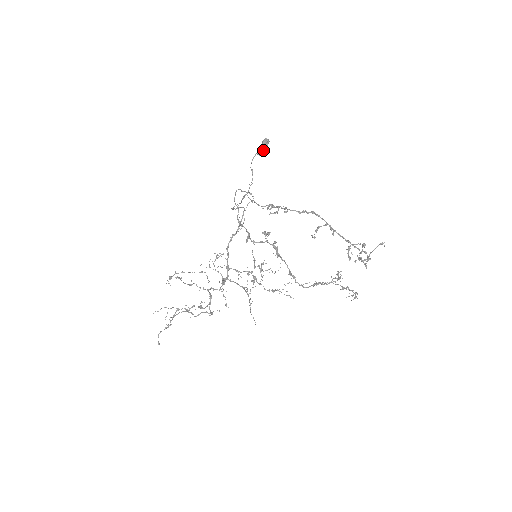
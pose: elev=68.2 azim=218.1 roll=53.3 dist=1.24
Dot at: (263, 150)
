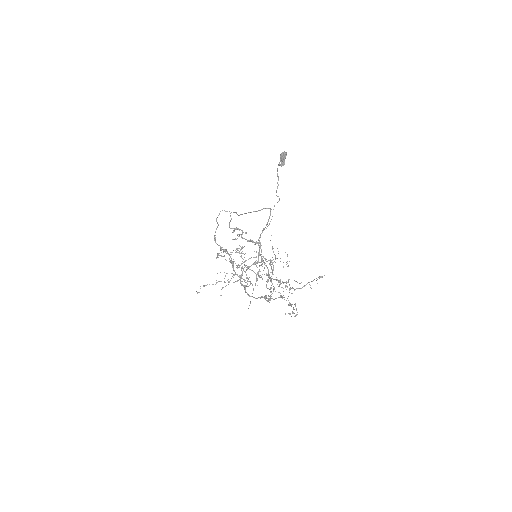
Dot at: (282, 162)
